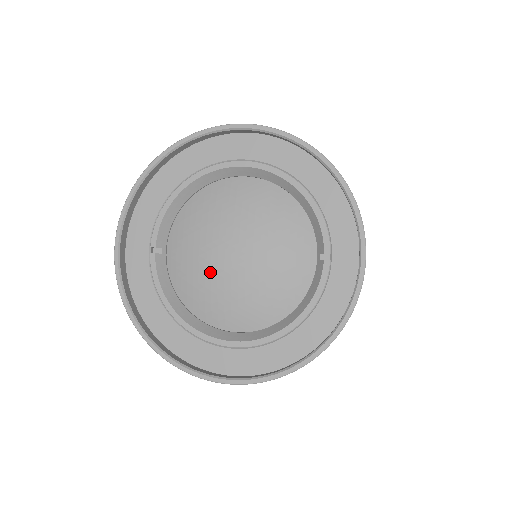
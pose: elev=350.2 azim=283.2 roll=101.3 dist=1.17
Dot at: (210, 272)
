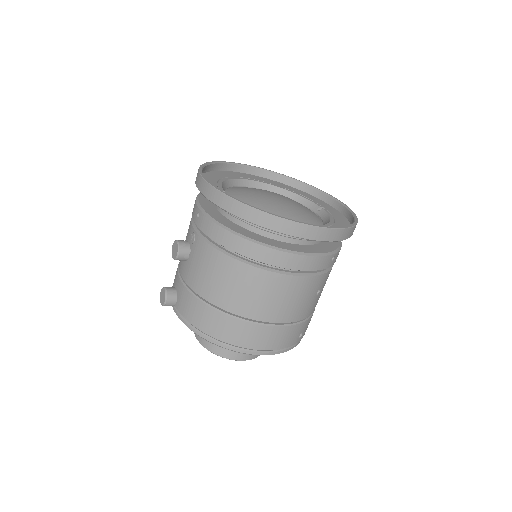
Dot at: (268, 202)
